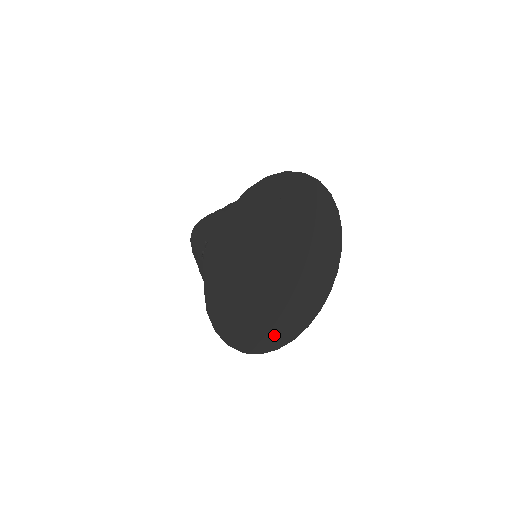
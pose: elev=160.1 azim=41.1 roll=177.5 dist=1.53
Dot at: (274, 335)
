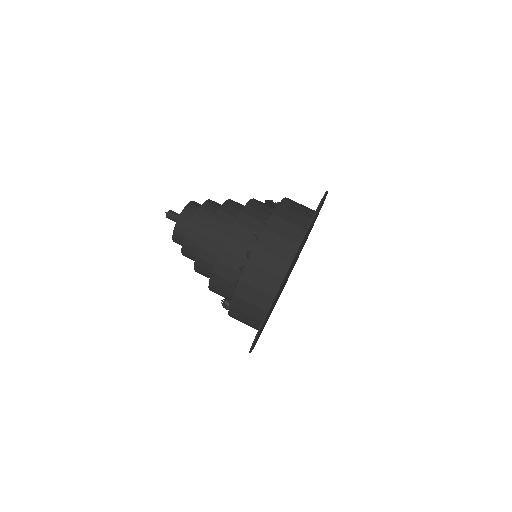
Dot at: occluded
